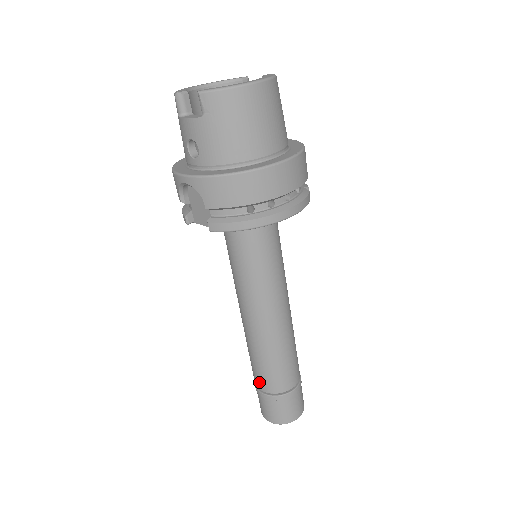
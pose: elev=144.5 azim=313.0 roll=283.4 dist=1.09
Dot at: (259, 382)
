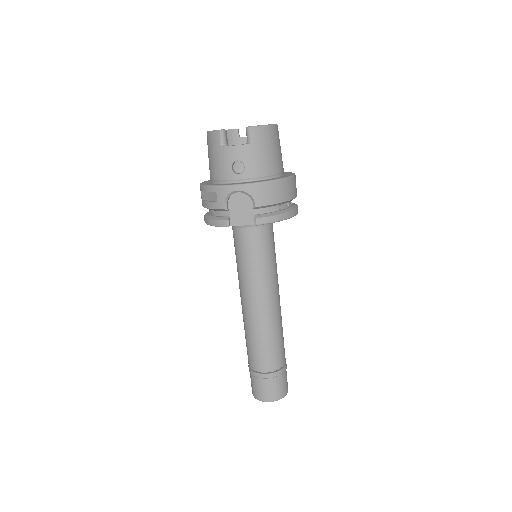
Dot at: (263, 364)
